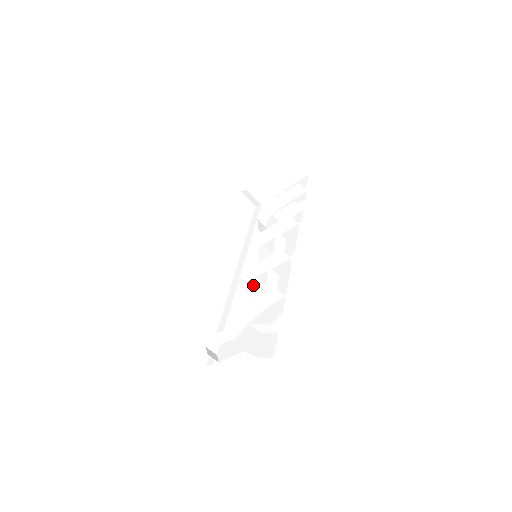
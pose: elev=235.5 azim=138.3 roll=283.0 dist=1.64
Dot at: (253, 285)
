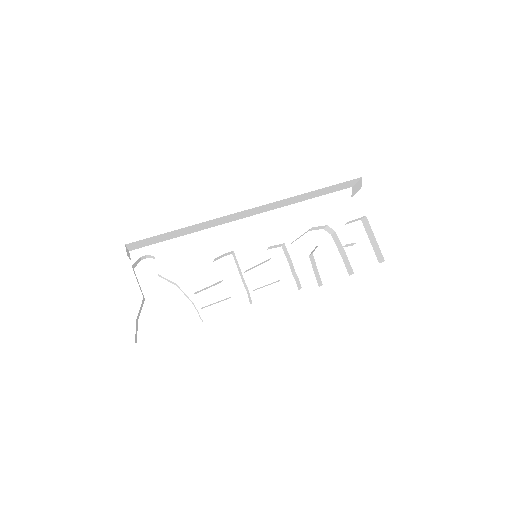
Dot at: (223, 263)
